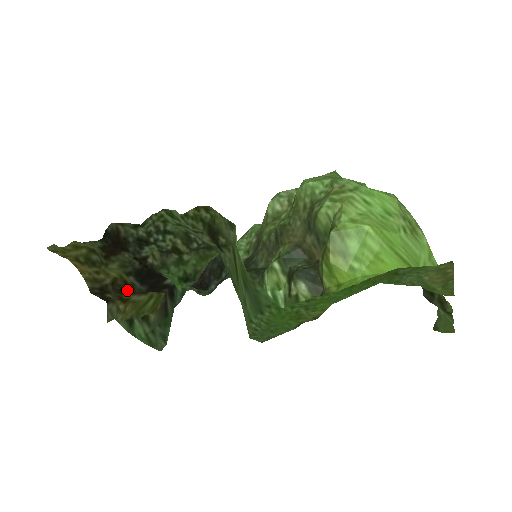
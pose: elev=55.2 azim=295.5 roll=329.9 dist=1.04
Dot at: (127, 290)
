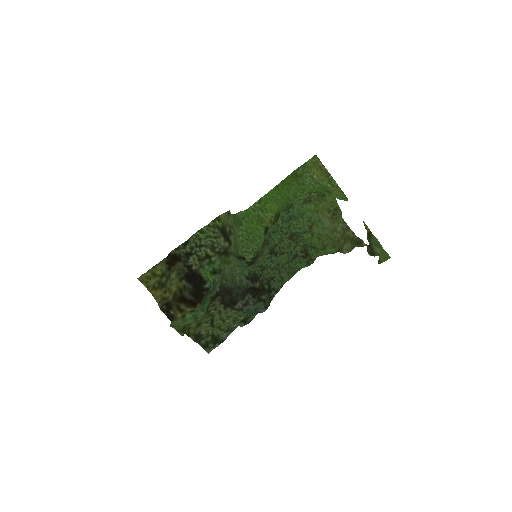
Dot at: (182, 299)
